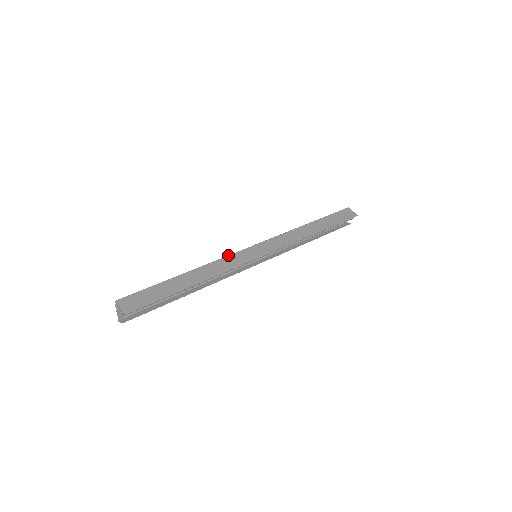
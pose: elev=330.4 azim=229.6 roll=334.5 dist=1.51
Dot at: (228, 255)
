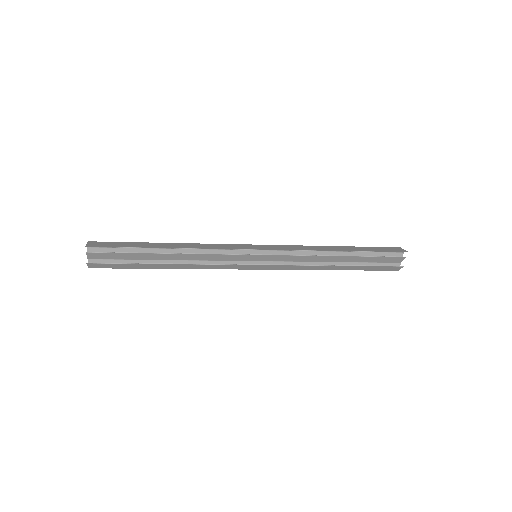
Dot at: (221, 244)
